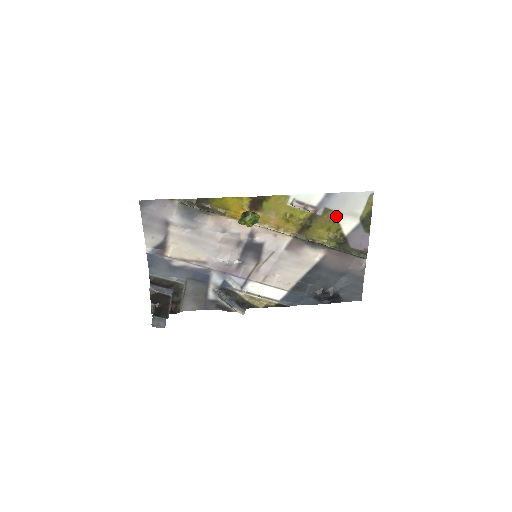
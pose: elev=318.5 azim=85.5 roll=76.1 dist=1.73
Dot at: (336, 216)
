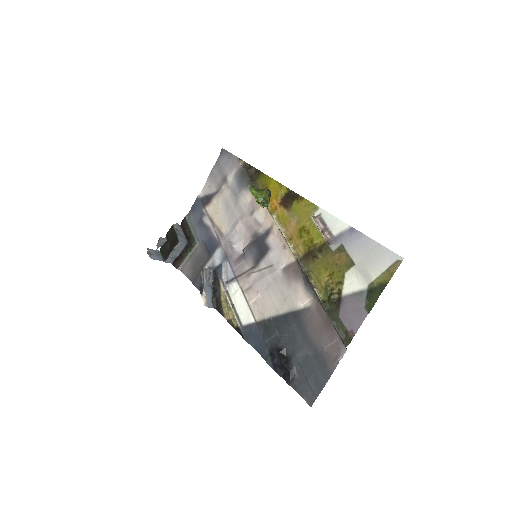
Dot at: (347, 263)
